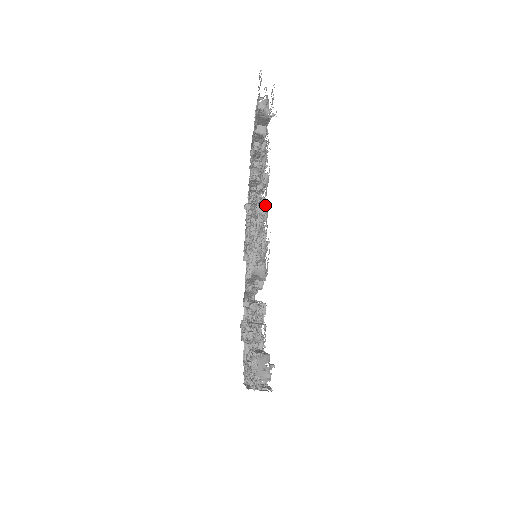
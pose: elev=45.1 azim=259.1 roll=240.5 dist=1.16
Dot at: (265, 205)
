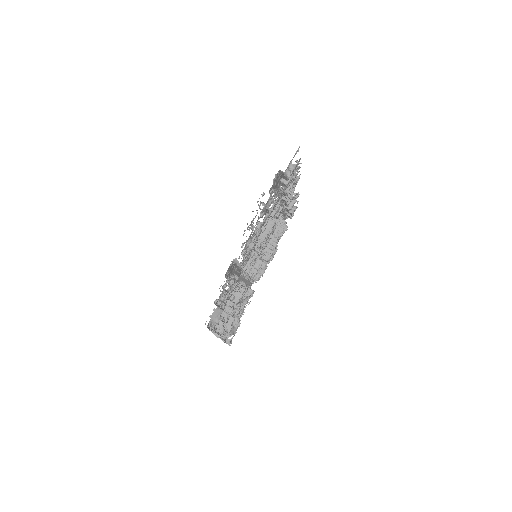
Dot at: occluded
